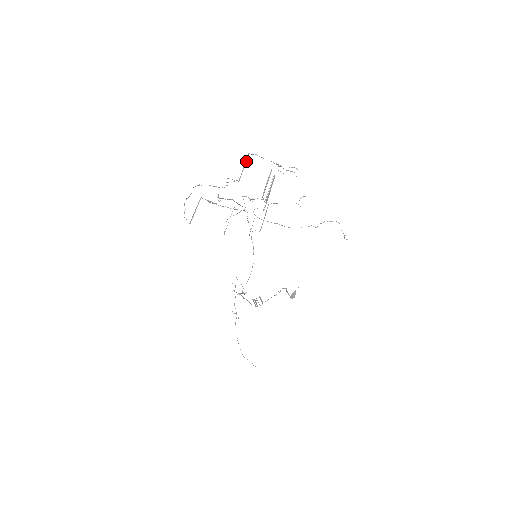
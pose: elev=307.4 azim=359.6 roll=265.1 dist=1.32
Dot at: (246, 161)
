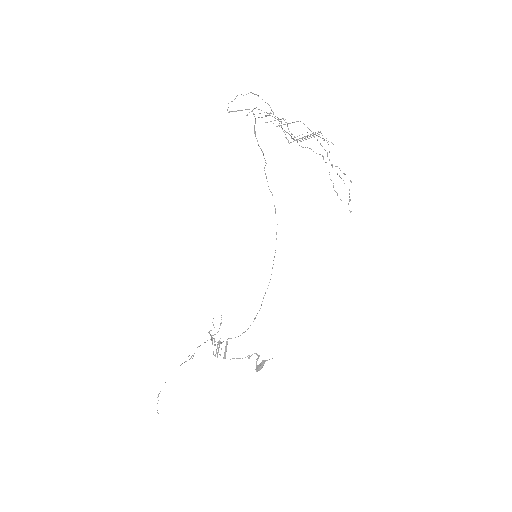
Dot at: (306, 136)
